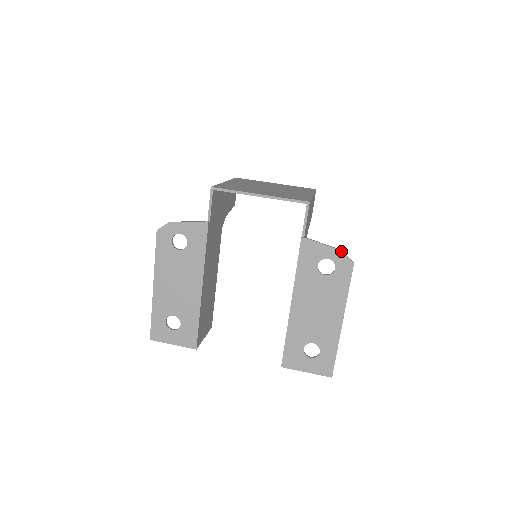
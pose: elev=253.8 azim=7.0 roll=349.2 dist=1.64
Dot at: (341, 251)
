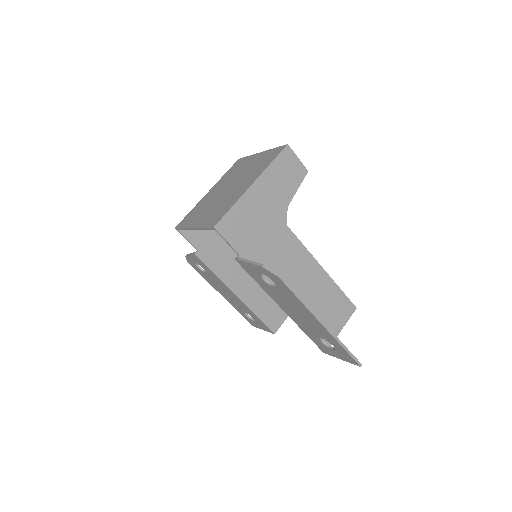
Dot at: (262, 267)
